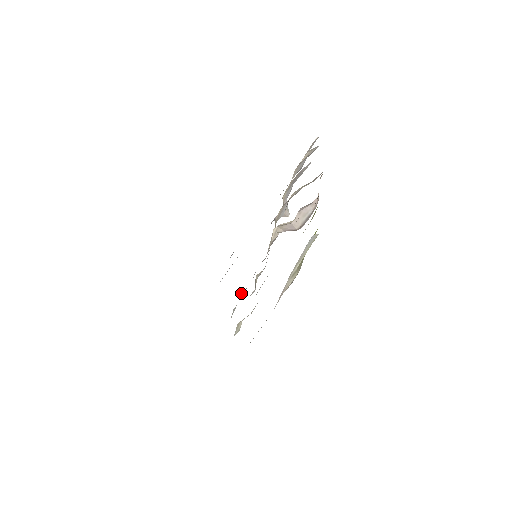
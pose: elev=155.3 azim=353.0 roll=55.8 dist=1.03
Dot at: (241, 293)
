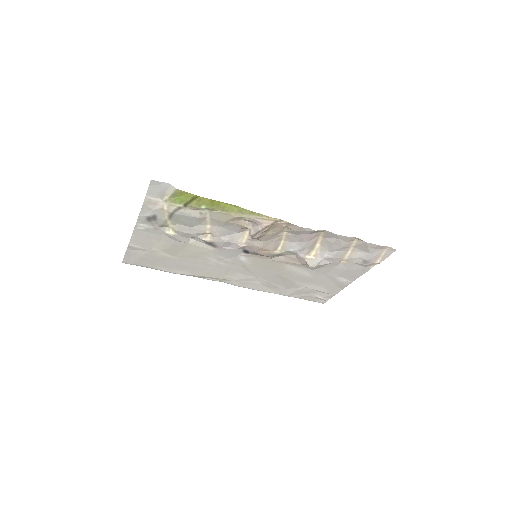
Dot at: (212, 247)
